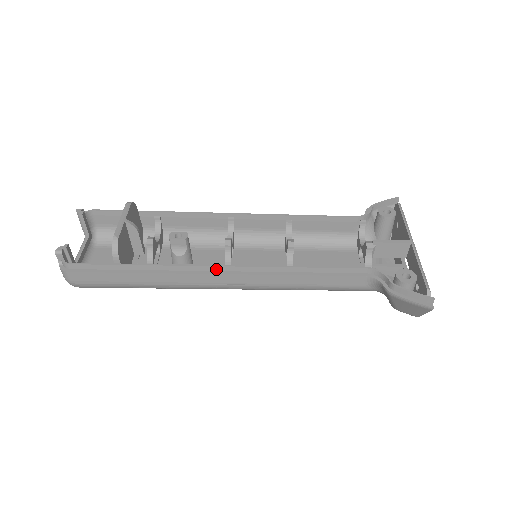
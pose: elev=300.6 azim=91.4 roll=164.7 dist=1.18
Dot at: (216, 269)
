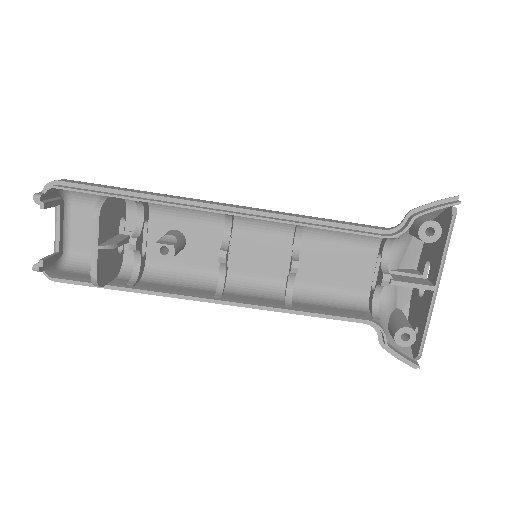
Dot at: (208, 299)
